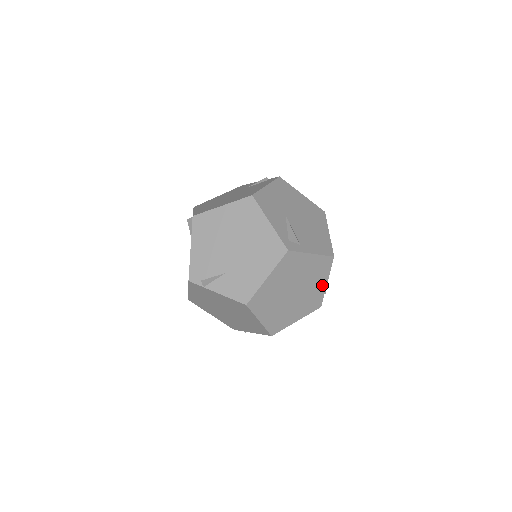
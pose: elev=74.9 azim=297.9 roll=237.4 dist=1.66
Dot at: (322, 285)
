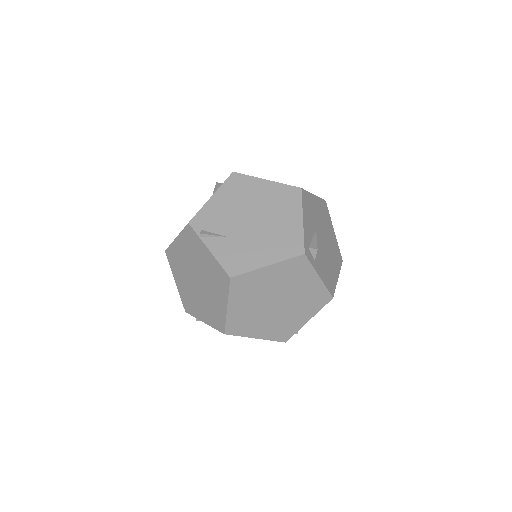
Dot at: (303, 319)
